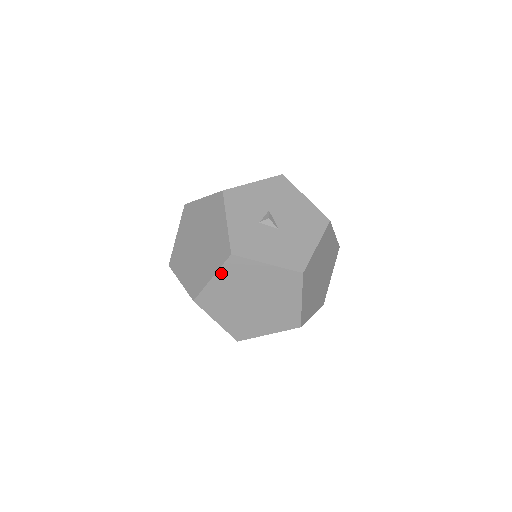
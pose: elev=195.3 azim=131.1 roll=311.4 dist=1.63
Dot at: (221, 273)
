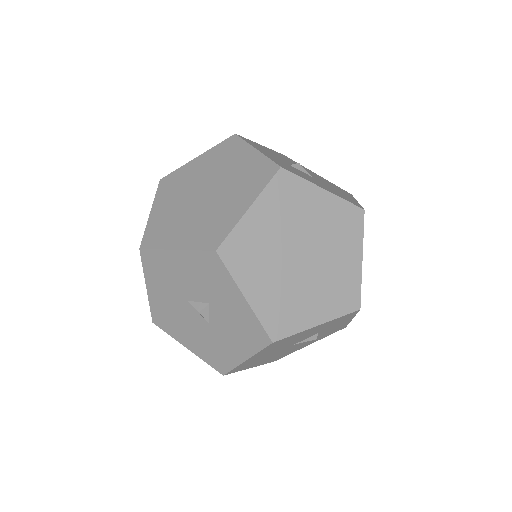
Dot at: (264, 199)
